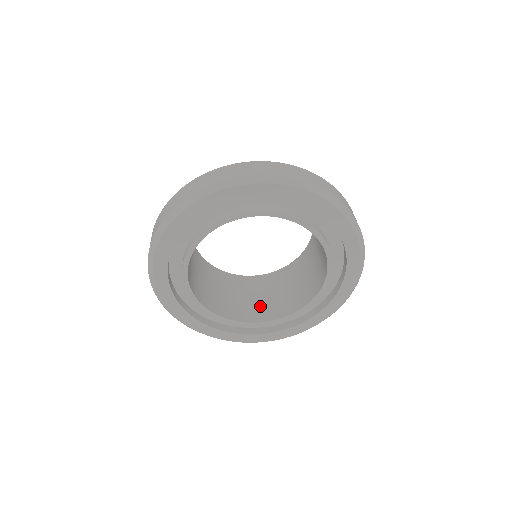
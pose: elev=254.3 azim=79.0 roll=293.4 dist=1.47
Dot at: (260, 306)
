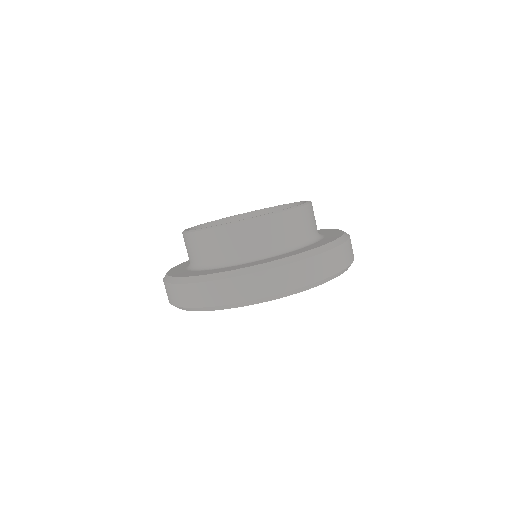
Dot at: occluded
